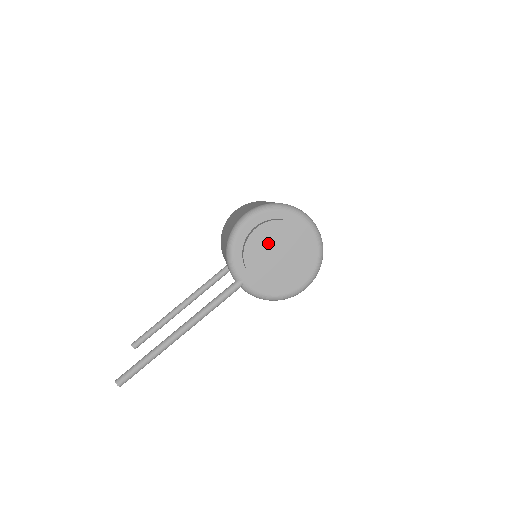
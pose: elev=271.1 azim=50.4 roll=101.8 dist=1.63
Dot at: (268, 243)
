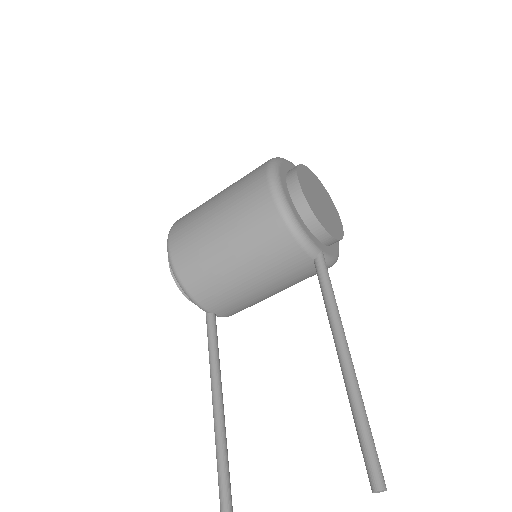
Dot at: (311, 193)
